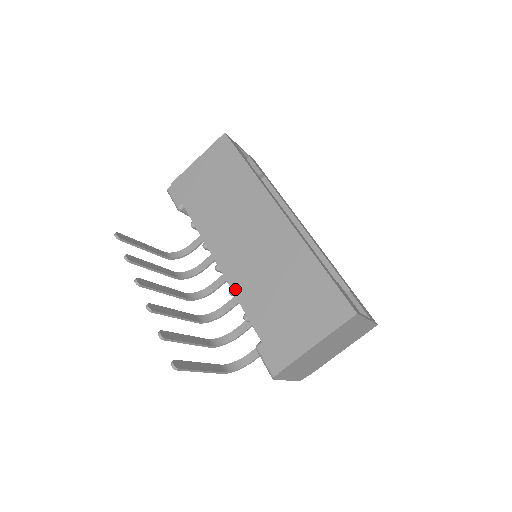
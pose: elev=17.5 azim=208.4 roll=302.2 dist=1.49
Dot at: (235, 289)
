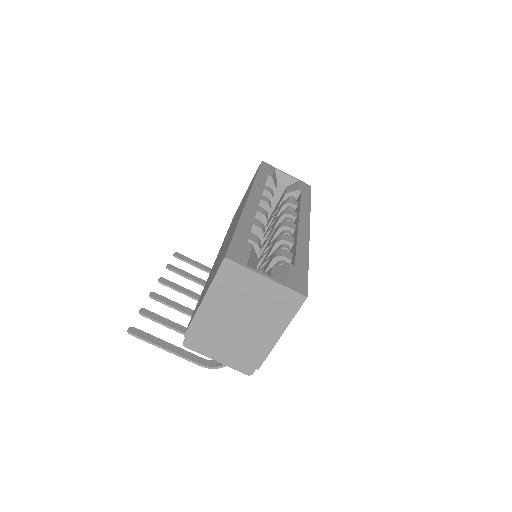
Dot at: occluded
